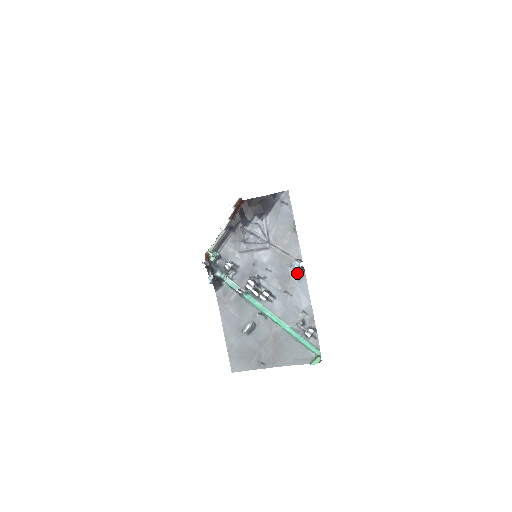
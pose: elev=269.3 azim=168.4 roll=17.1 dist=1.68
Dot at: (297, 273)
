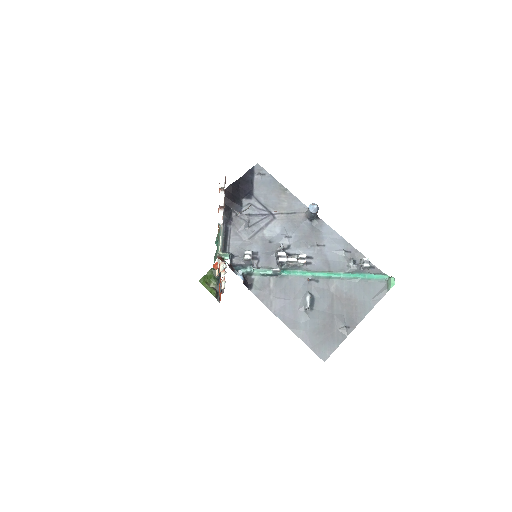
Dot at: (314, 224)
